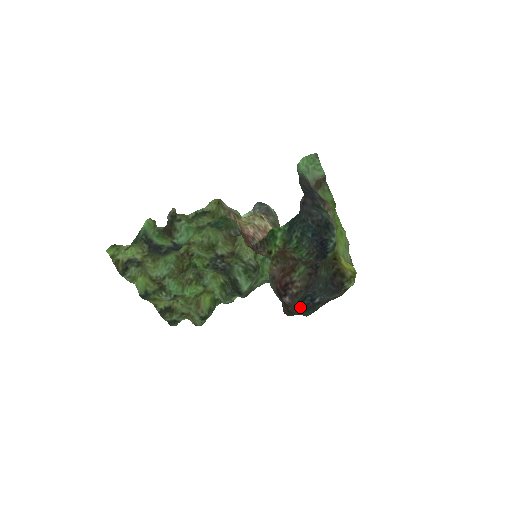
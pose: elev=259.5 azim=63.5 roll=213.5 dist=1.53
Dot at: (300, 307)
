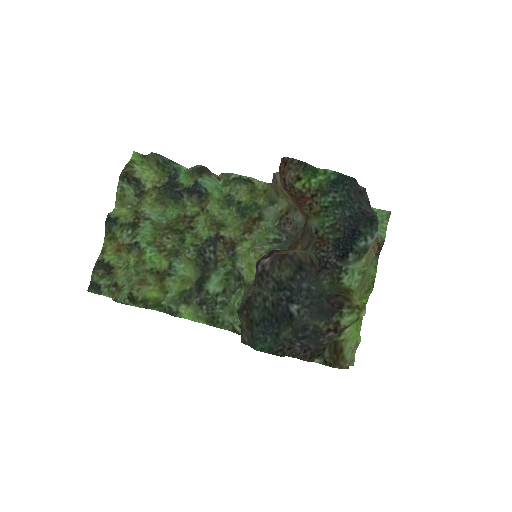
Dot at: (268, 296)
